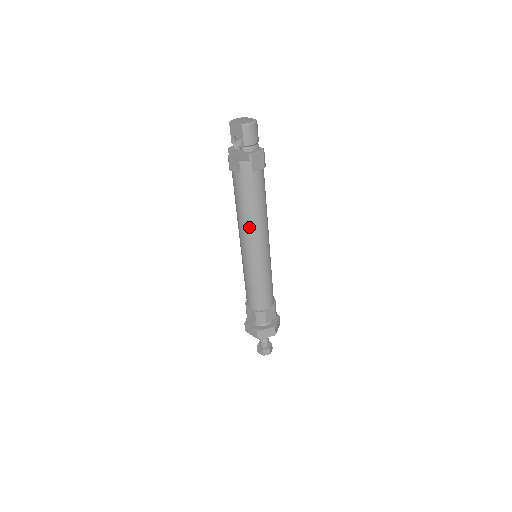
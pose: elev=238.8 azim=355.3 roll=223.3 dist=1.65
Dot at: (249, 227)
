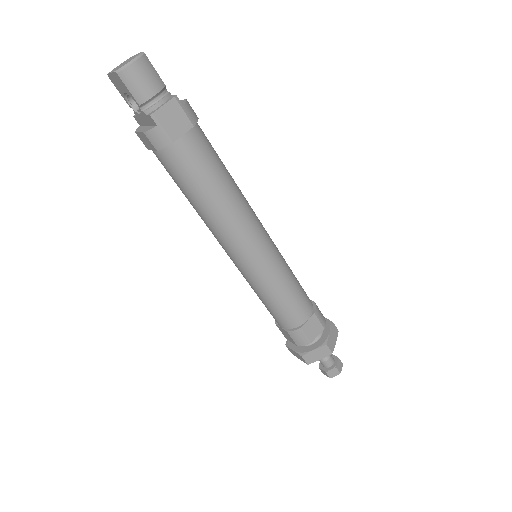
Dot at: (215, 224)
